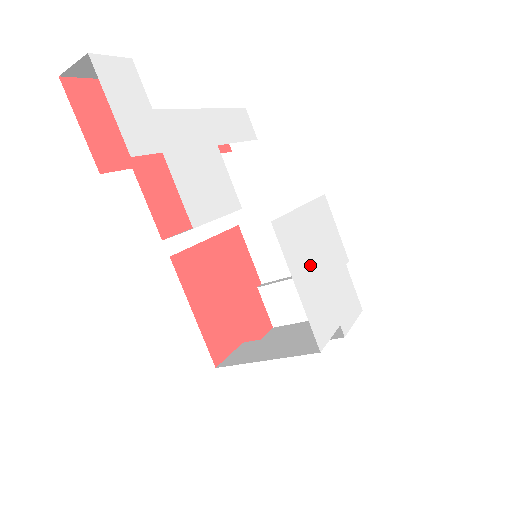
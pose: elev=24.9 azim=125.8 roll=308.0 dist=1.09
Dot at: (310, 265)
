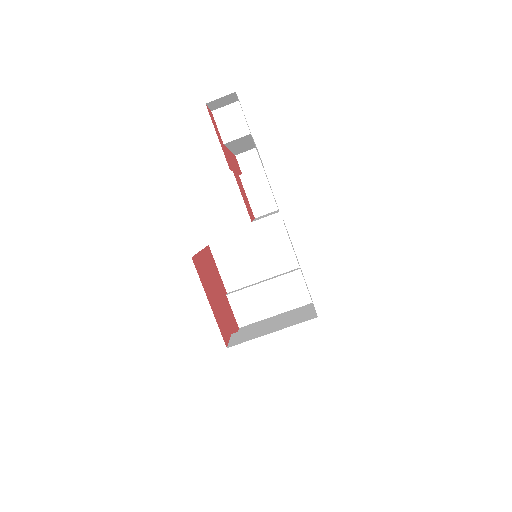
Dot at: occluded
